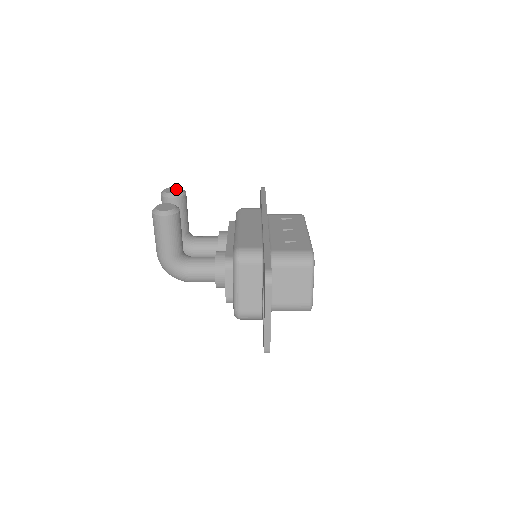
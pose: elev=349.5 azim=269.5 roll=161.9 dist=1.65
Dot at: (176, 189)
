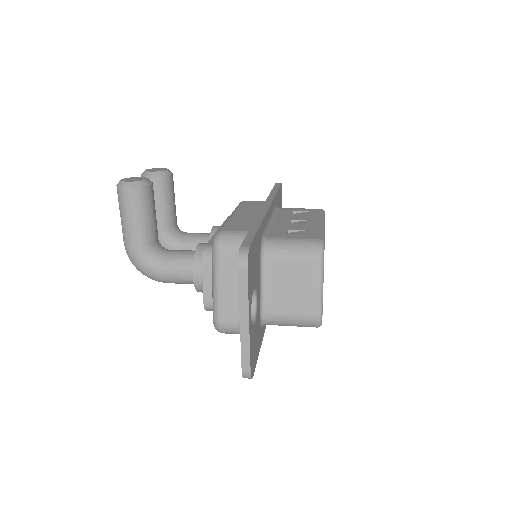
Dot at: (160, 169)
